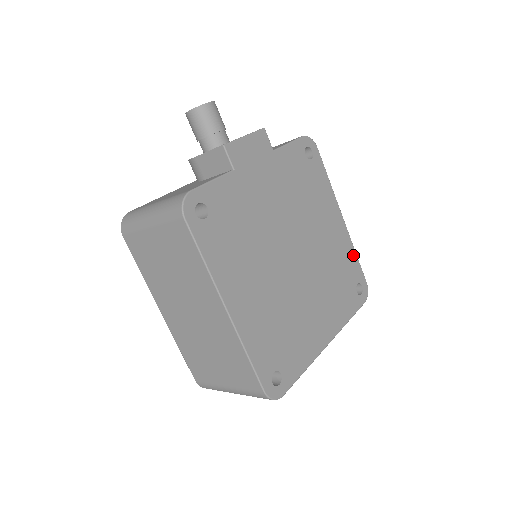
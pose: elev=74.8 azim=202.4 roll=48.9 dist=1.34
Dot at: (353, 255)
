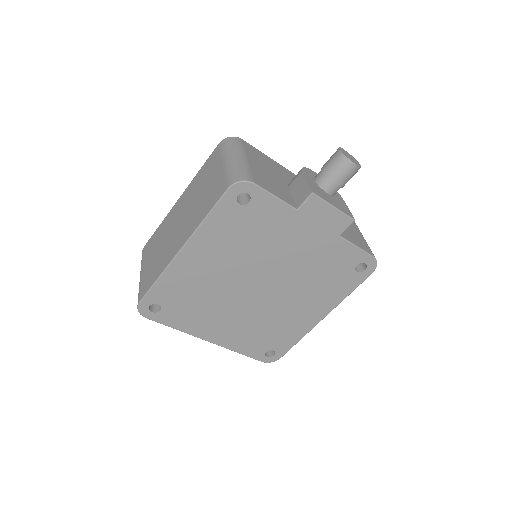
Dot at: (296, 338)
